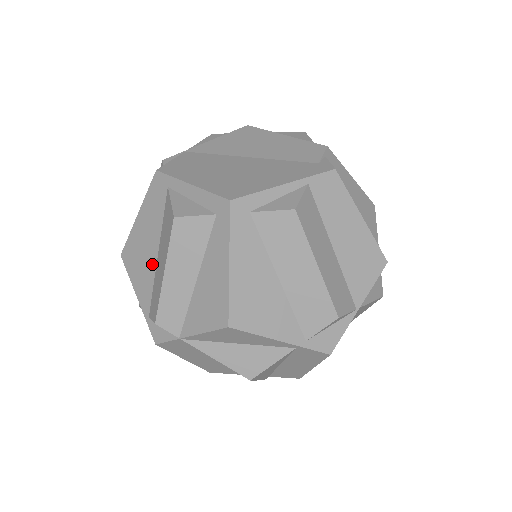
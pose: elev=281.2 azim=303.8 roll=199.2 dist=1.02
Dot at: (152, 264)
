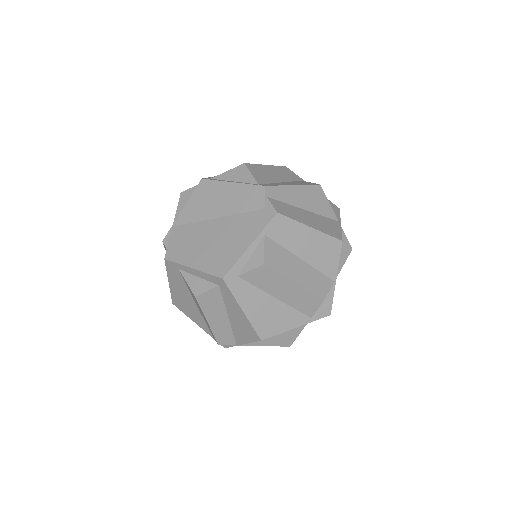
Dot at: (196, 309)
